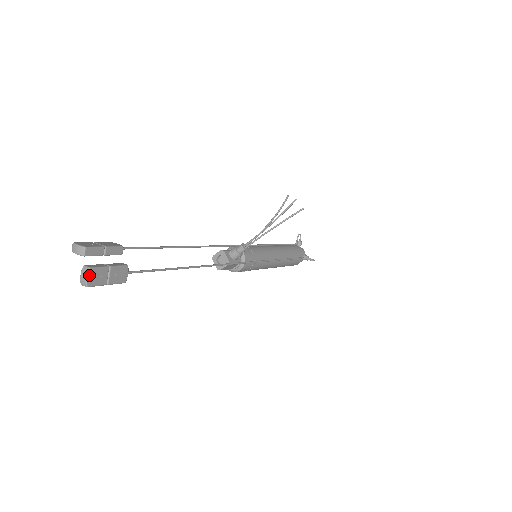
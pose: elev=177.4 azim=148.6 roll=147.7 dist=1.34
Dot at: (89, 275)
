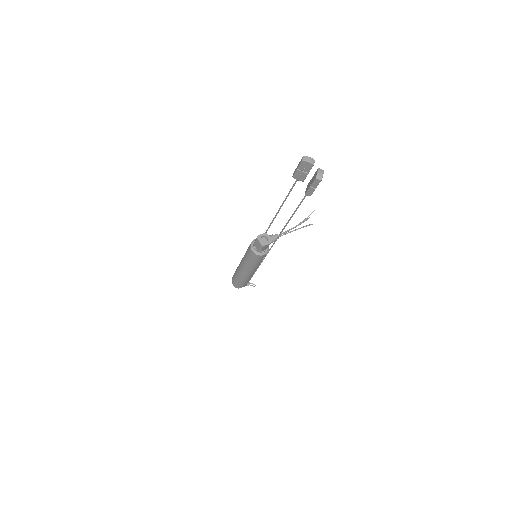
Dot at: occluded
